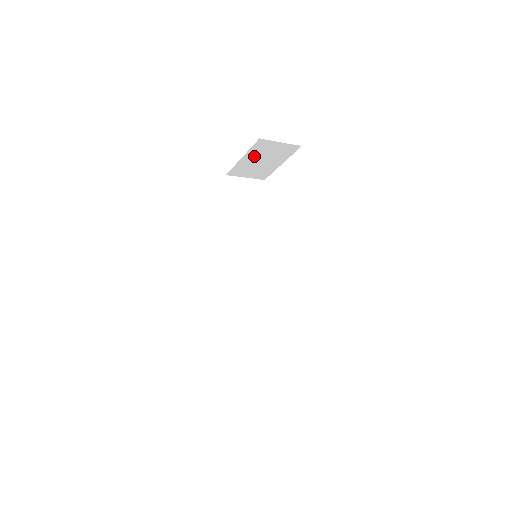
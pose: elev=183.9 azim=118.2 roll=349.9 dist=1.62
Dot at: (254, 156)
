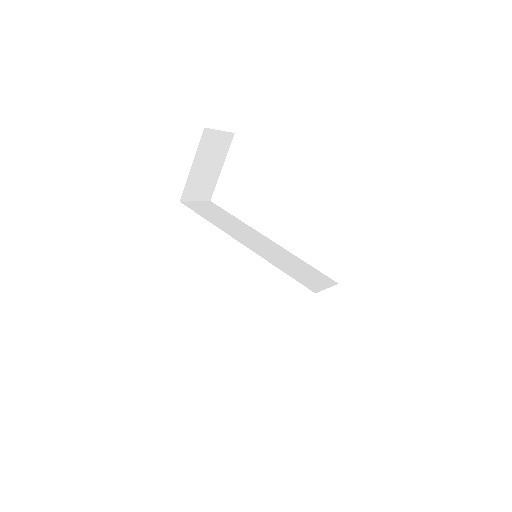
Dot at: (201, 160)
